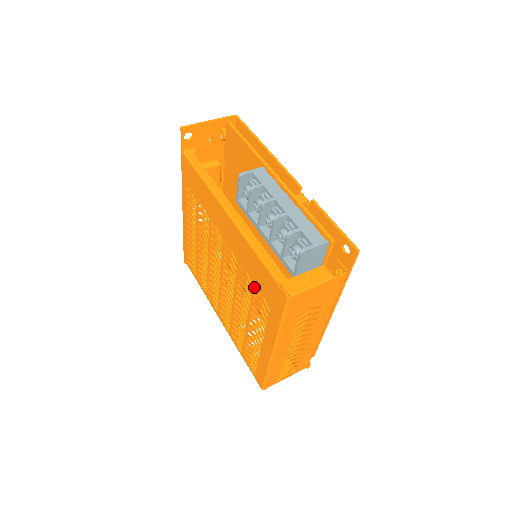
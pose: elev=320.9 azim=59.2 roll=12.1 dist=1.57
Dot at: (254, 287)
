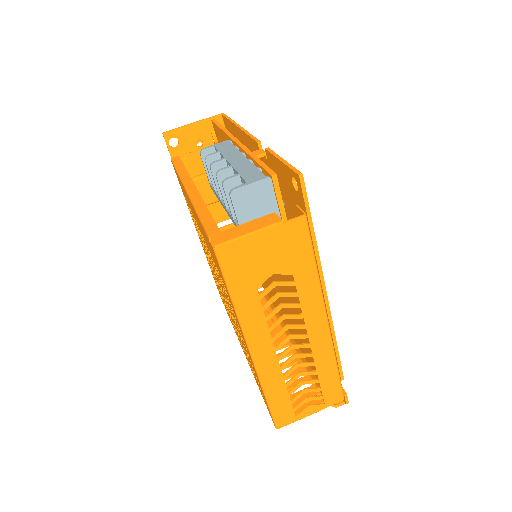
Dot at: (216, 268)
